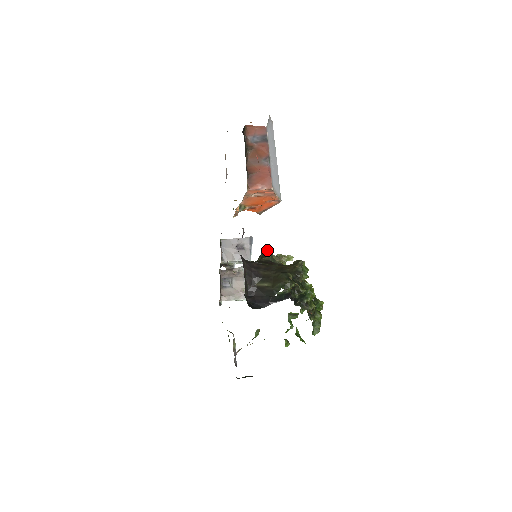
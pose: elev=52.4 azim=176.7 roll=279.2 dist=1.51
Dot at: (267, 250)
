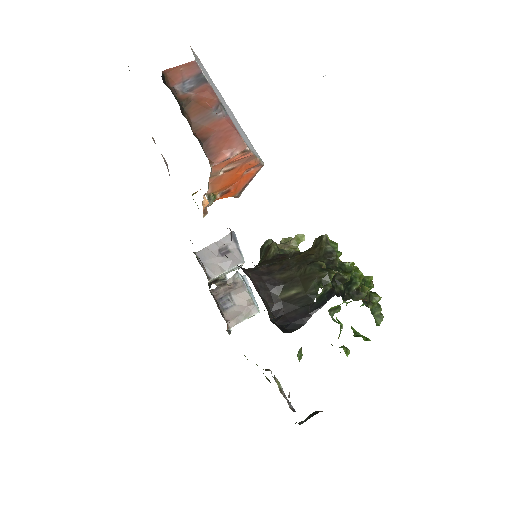
Dot at: (266, 241)
